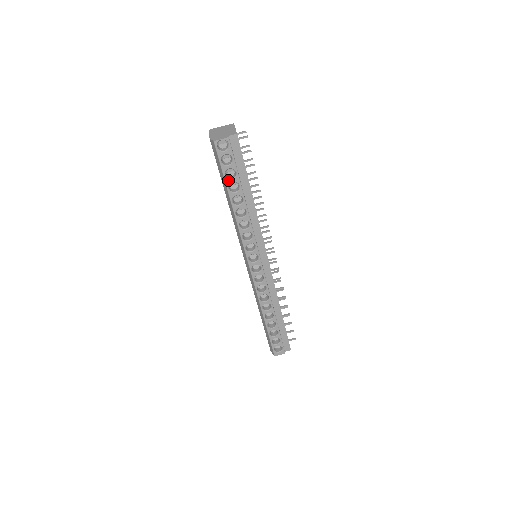
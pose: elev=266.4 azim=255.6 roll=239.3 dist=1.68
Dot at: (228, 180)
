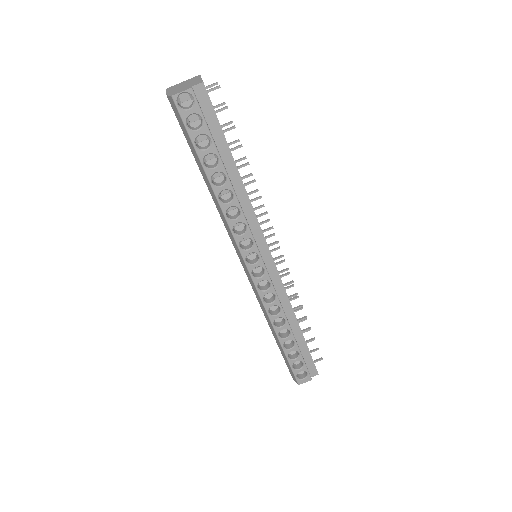
Dot at: (201, 152)
